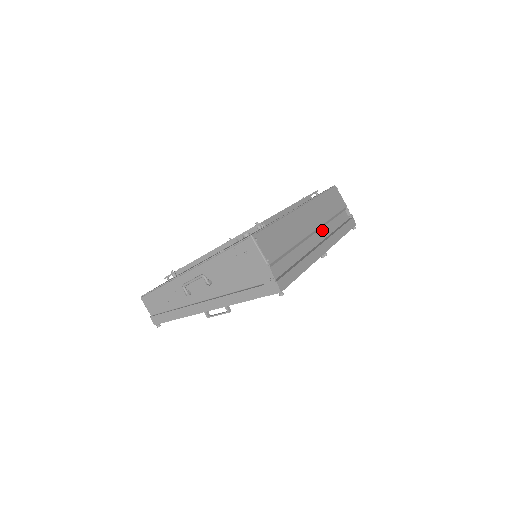
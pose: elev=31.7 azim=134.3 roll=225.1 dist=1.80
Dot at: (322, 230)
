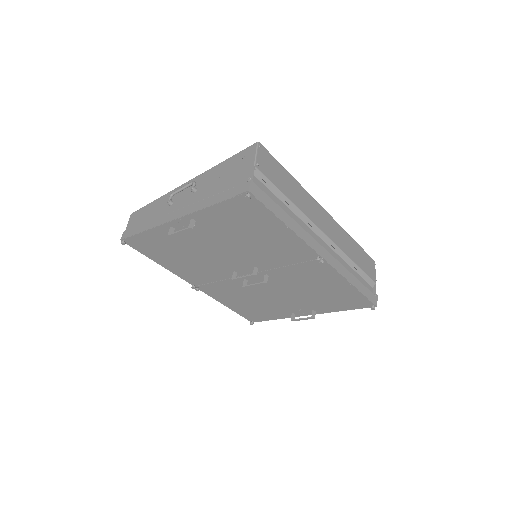
Dot at: (334, 253)
